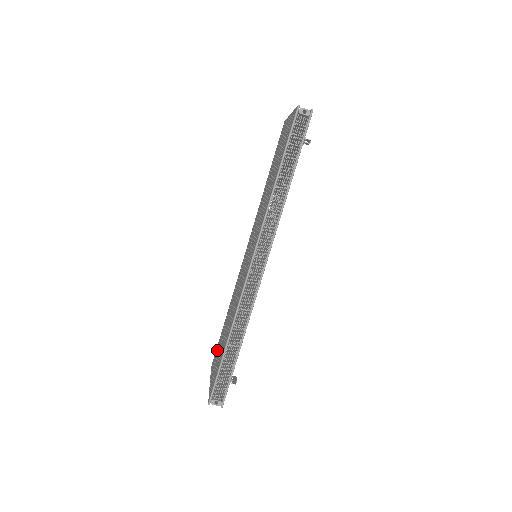
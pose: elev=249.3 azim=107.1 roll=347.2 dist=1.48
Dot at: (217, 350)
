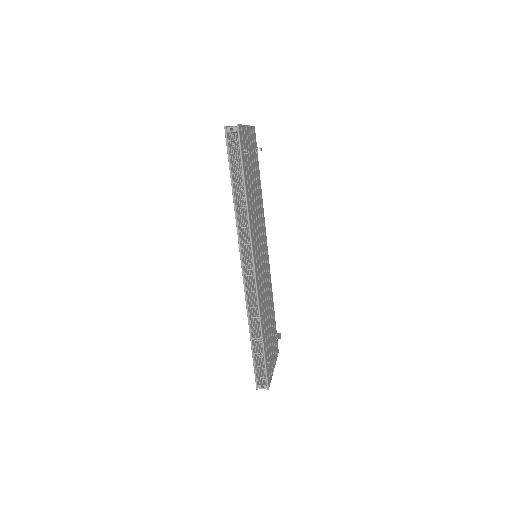
Dot at: occluded
